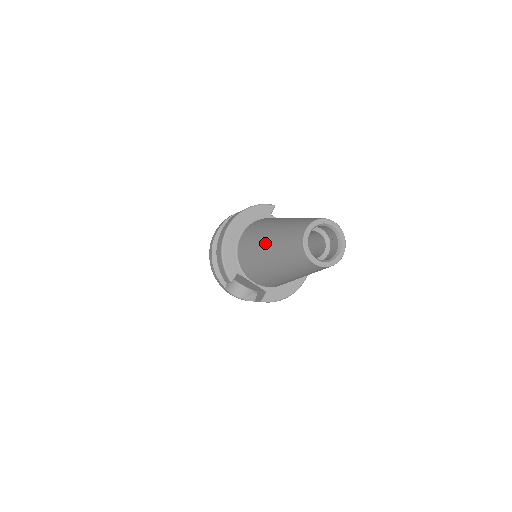
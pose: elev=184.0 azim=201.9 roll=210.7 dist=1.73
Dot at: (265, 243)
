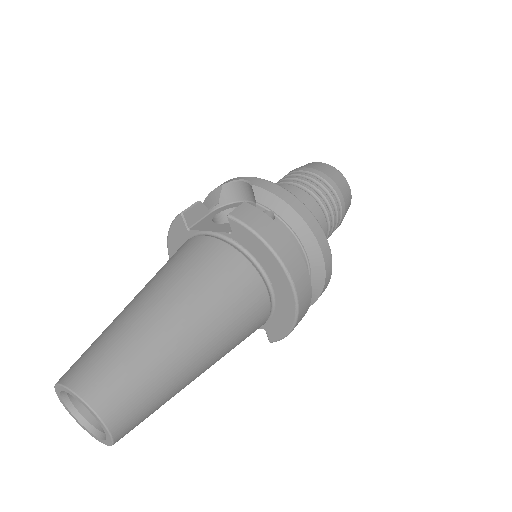
Dot at: occluded
